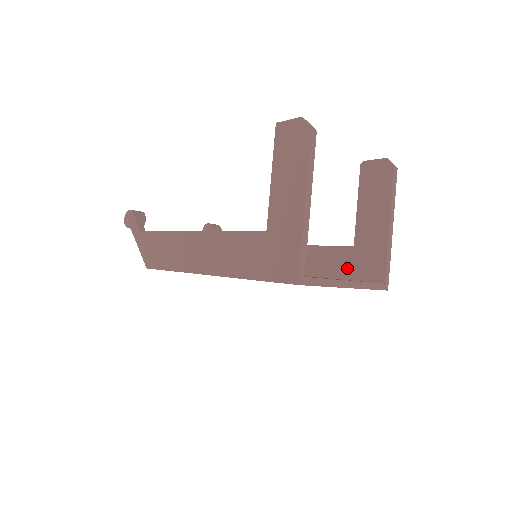
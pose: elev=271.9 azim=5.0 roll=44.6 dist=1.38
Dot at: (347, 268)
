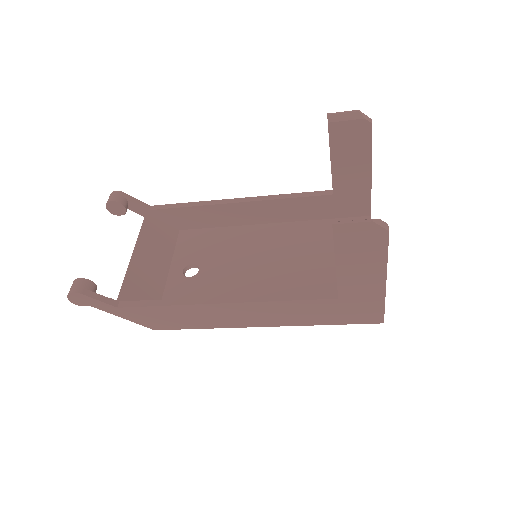
Dot at: (329, 211)
